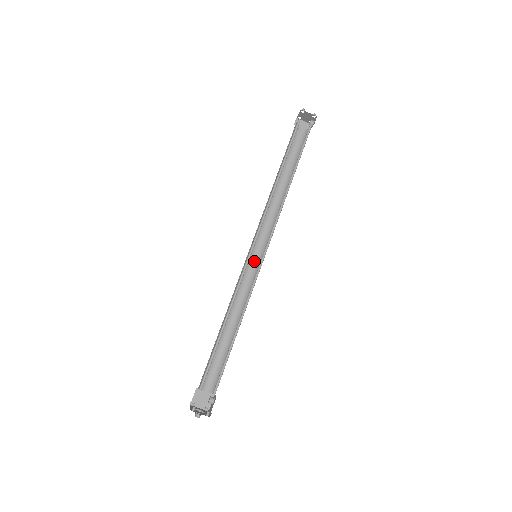
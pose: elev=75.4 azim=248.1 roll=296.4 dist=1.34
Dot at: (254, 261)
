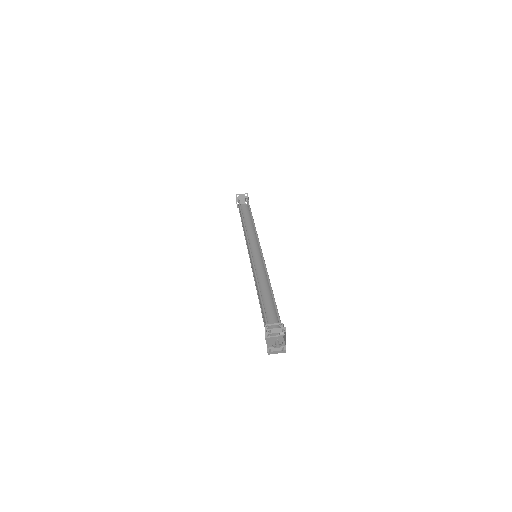
Dot at: (257, 263)
